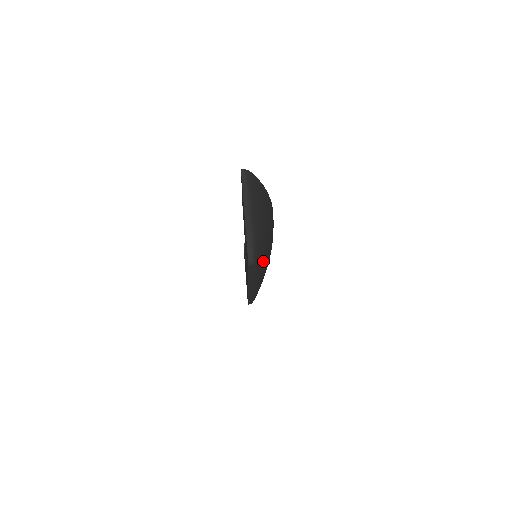
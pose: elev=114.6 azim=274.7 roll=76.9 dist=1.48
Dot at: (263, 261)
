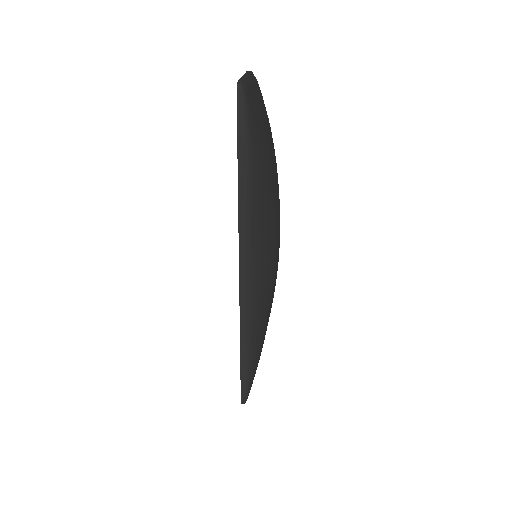
Dot at: (256, 149)
